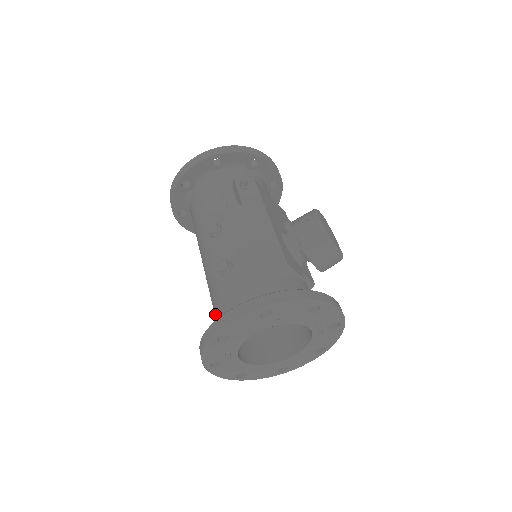
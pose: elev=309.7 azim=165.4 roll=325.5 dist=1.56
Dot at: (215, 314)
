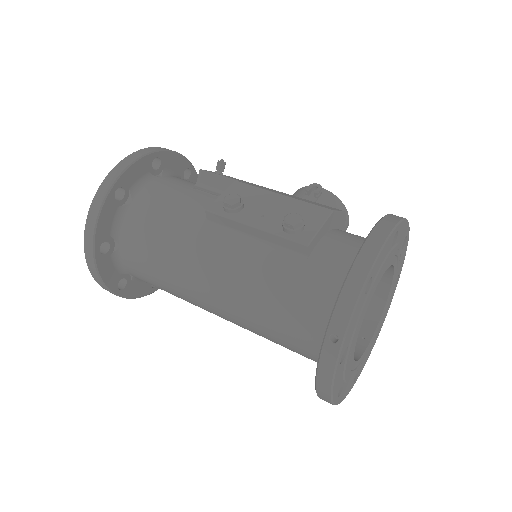
Dot at: (293, 301)
